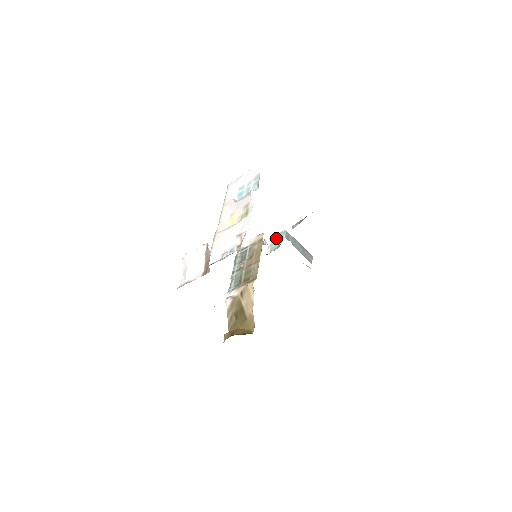
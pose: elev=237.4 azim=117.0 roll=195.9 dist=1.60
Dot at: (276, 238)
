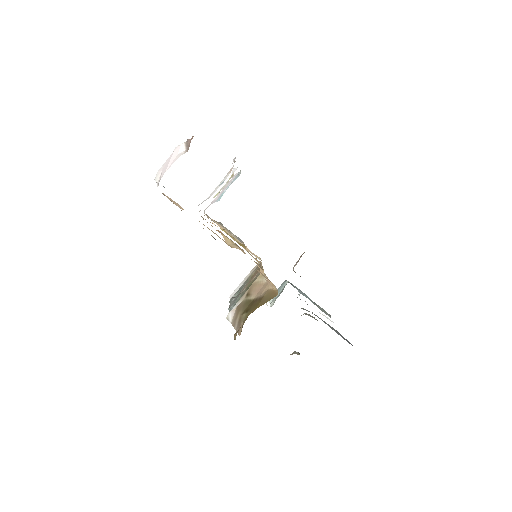
Dot at: occluded
